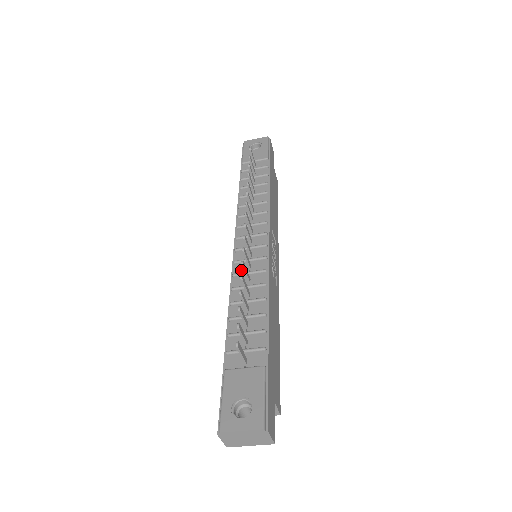
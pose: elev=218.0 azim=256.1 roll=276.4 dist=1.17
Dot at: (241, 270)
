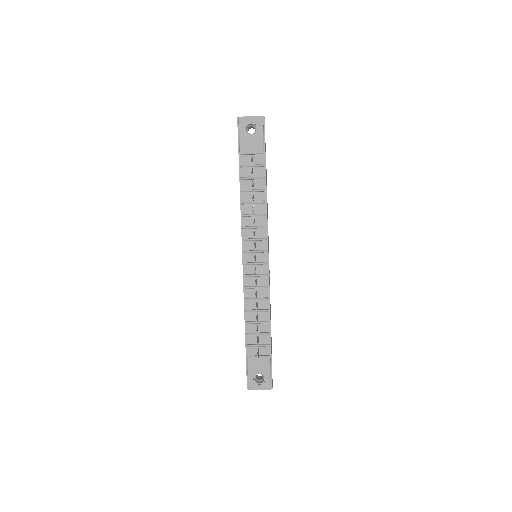
Dot at: (250, 282)
